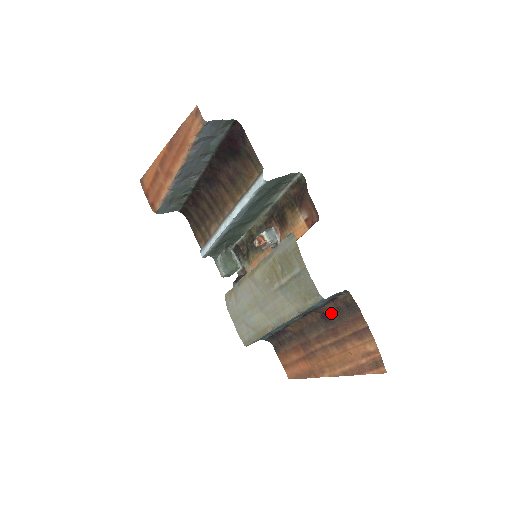
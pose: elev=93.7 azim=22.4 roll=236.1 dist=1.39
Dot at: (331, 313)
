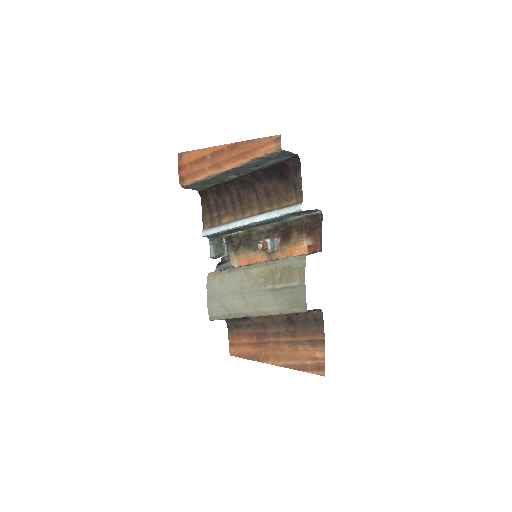
Dot at: (298, 320)
